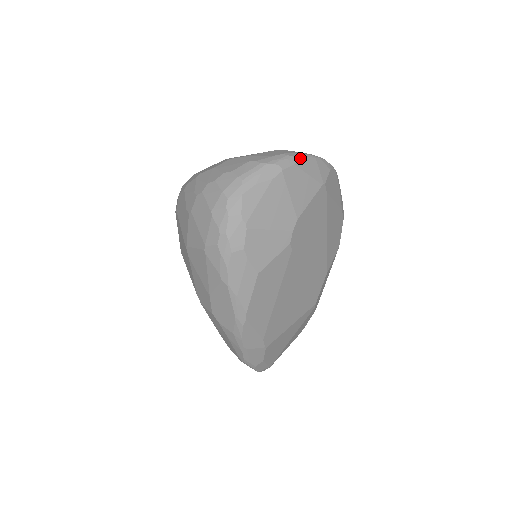
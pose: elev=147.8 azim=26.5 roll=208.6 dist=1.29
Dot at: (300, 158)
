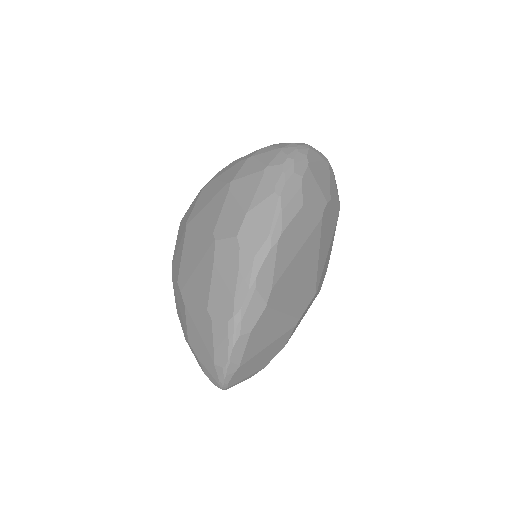
Dot at: occluded
